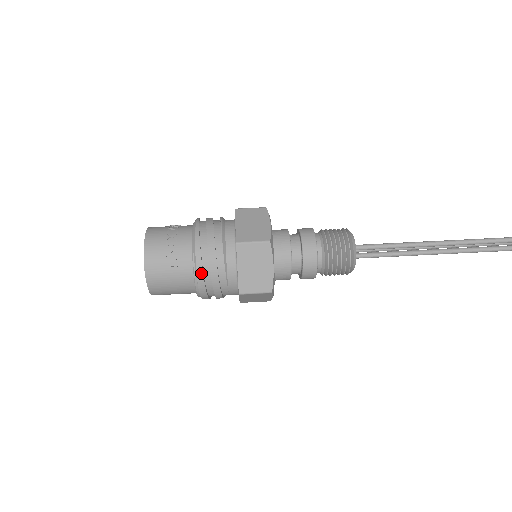
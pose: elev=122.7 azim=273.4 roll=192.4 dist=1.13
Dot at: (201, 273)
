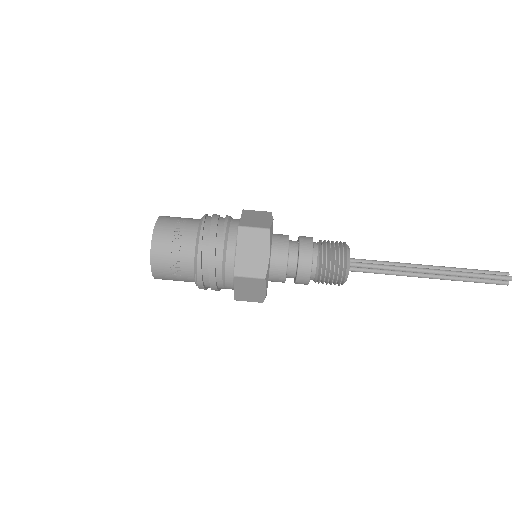
Dot at: (202, 285)
